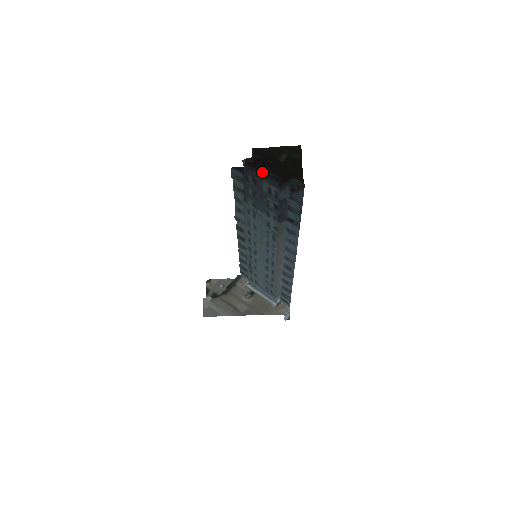
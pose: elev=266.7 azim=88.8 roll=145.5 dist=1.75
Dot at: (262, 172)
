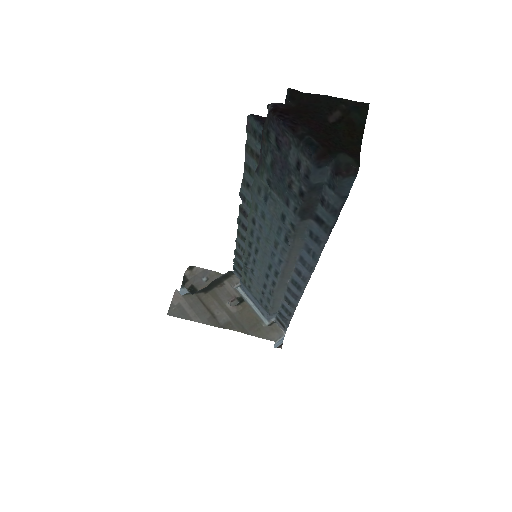
Dot at: (294, 130)
